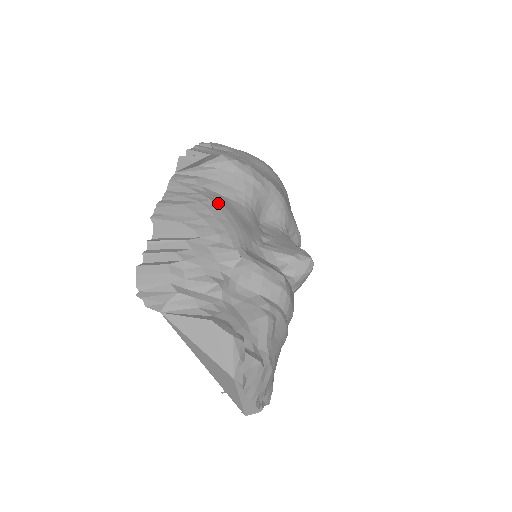
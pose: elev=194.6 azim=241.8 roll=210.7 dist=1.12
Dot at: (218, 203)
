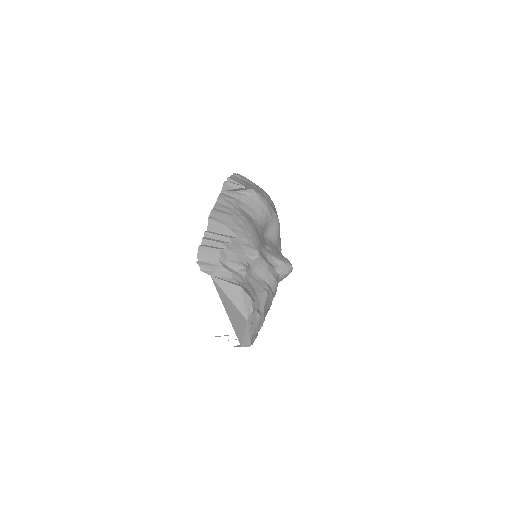
Dot at: (247, 219)
